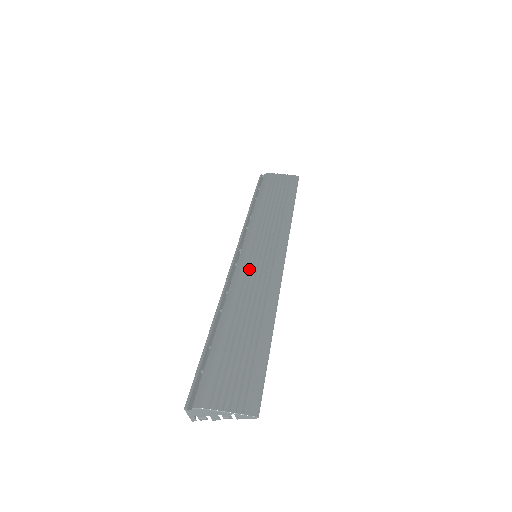
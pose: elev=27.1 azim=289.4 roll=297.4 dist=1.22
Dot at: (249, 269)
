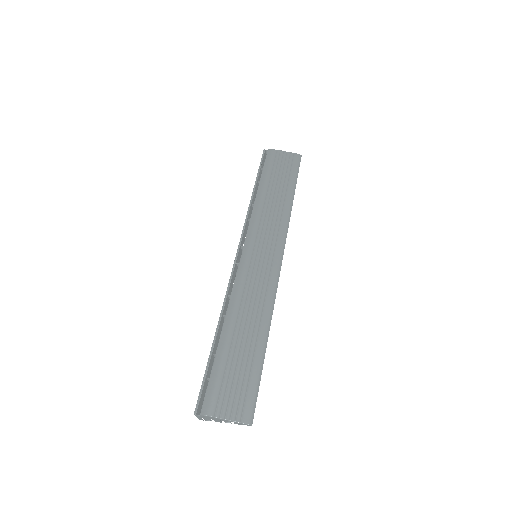
Dot at: (249, 273)
